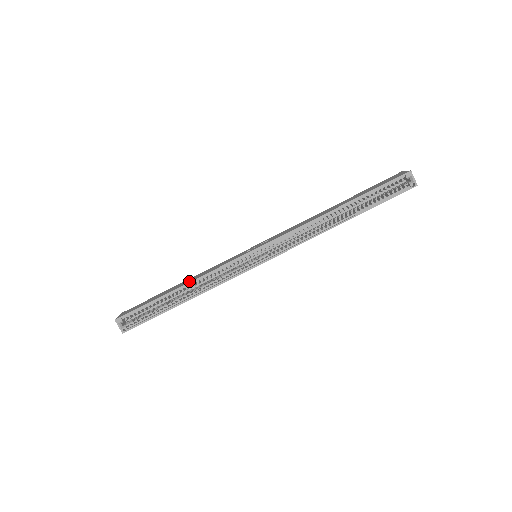
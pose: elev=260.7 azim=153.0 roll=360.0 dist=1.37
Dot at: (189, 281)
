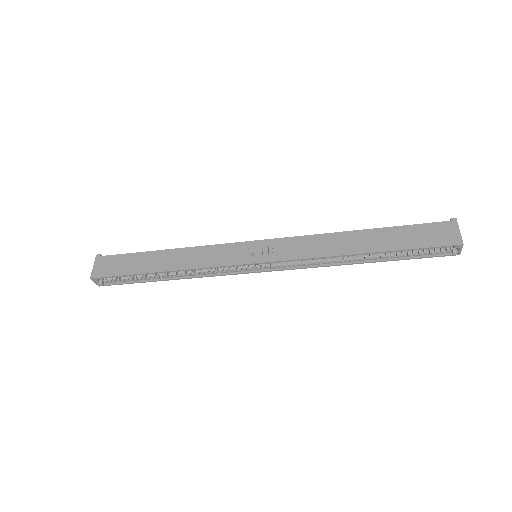
Dot at: (177, 266)
